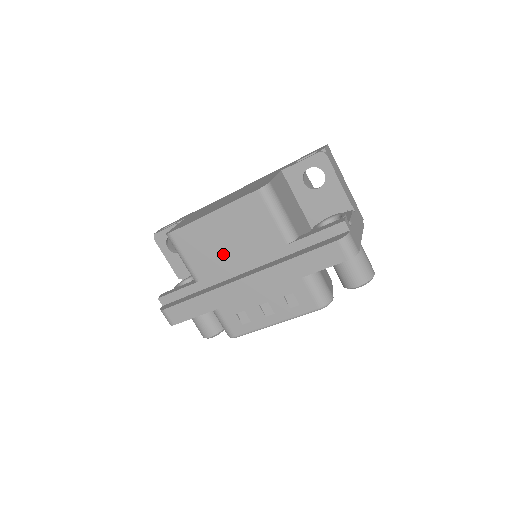
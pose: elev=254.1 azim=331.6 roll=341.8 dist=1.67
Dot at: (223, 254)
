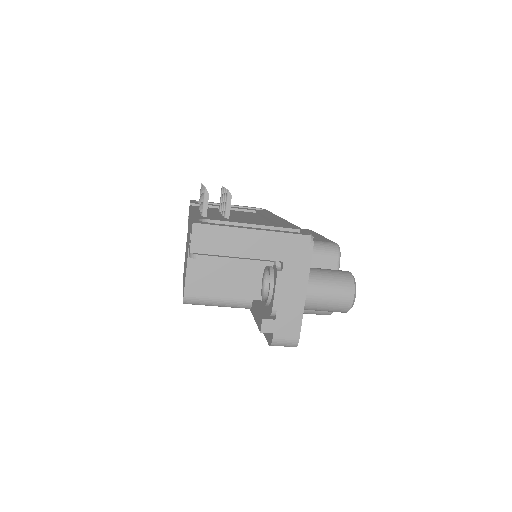
Dot at: occluded
